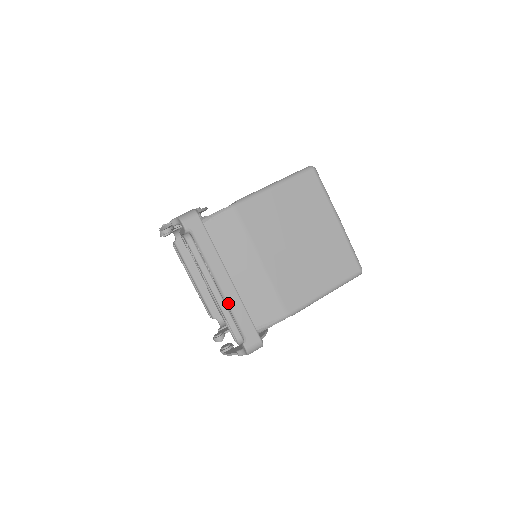
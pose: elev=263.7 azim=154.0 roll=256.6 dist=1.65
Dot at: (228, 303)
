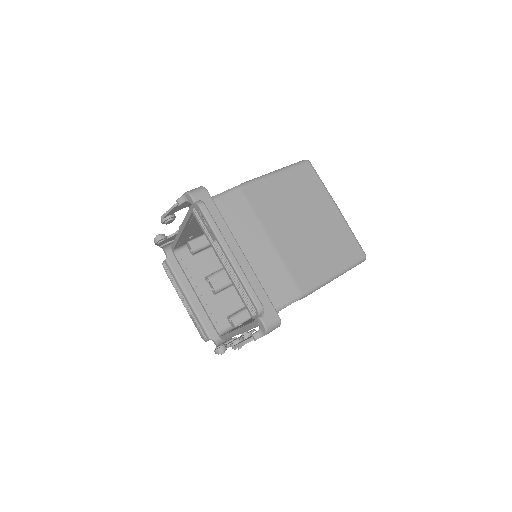
Dot at: occluded
